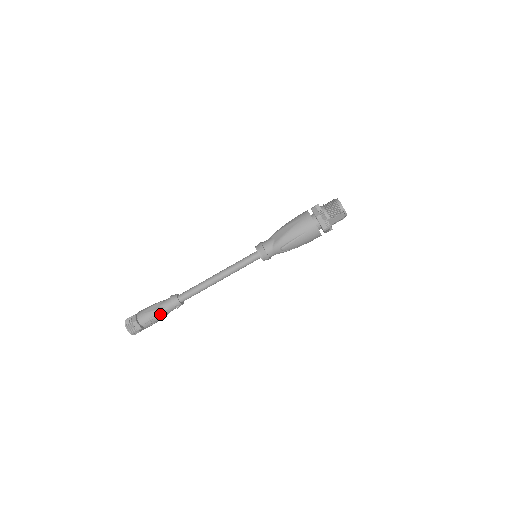
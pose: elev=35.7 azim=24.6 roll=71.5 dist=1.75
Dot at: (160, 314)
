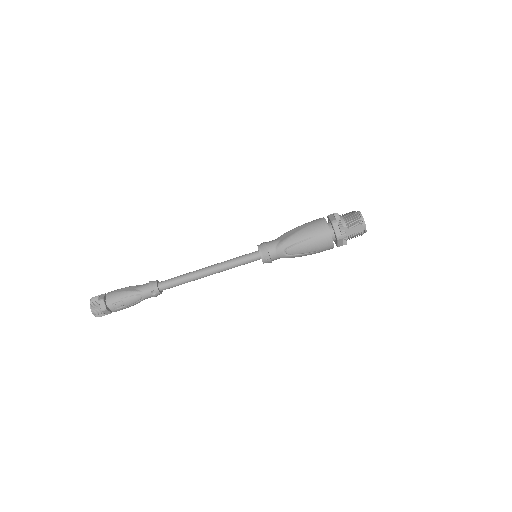
Dot at: (132, 297)
